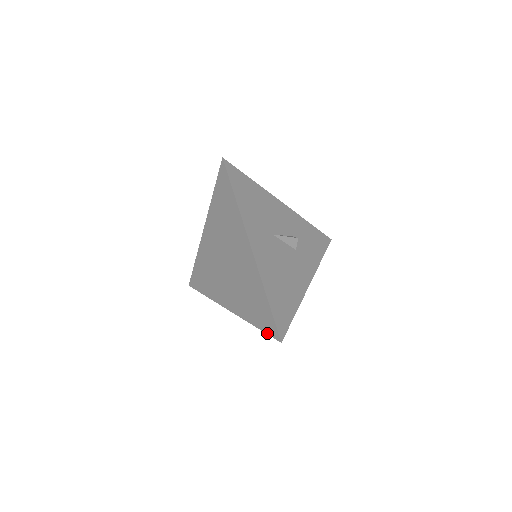
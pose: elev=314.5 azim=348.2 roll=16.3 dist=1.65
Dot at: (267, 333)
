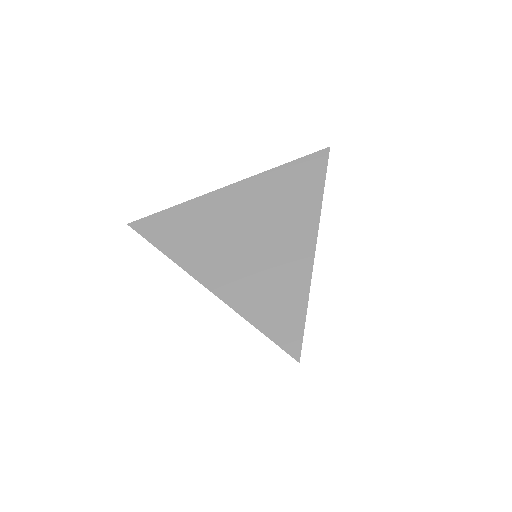
Dot at: (277, 342)
